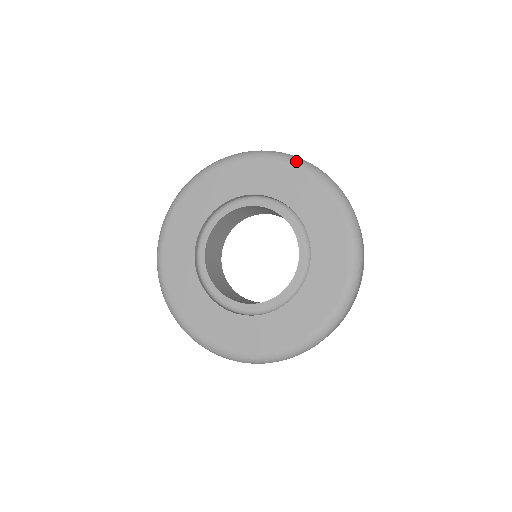
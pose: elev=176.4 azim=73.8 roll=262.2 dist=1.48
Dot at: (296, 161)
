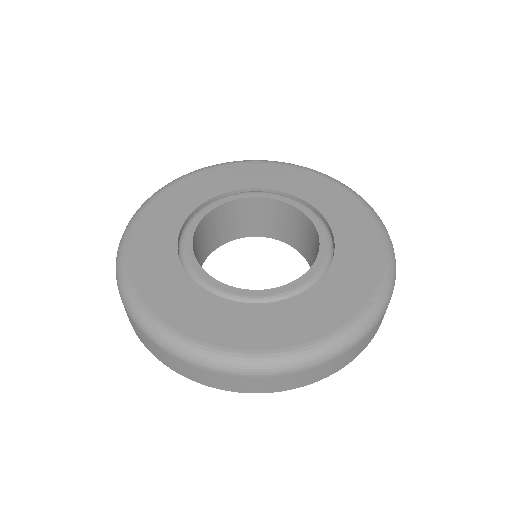
Dot at: occluded
